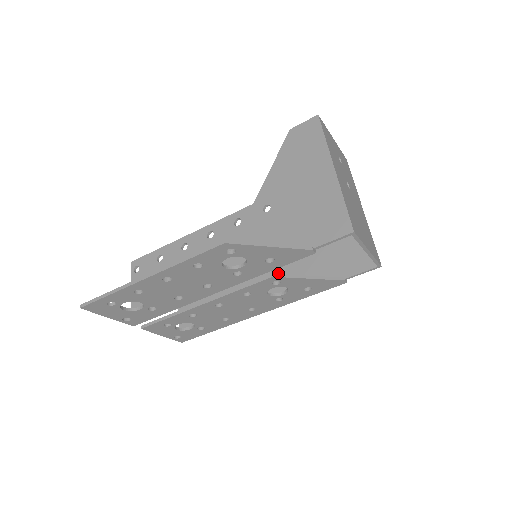
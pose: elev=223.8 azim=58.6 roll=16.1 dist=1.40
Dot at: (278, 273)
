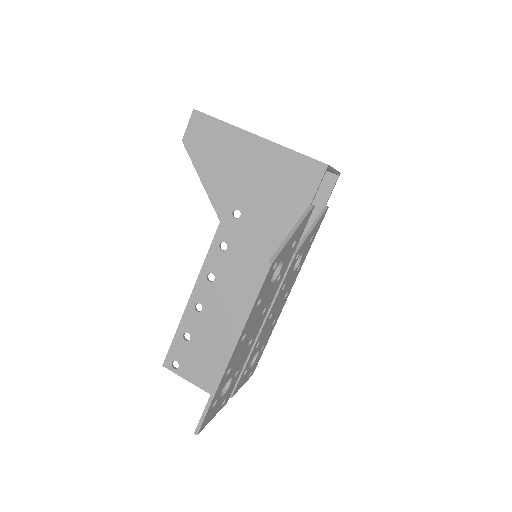
Dot at: occluded
